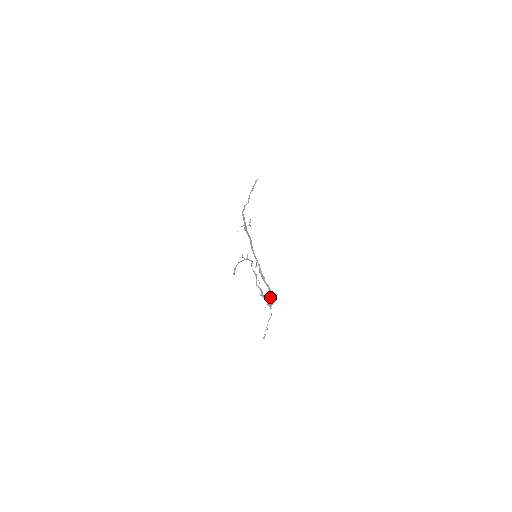
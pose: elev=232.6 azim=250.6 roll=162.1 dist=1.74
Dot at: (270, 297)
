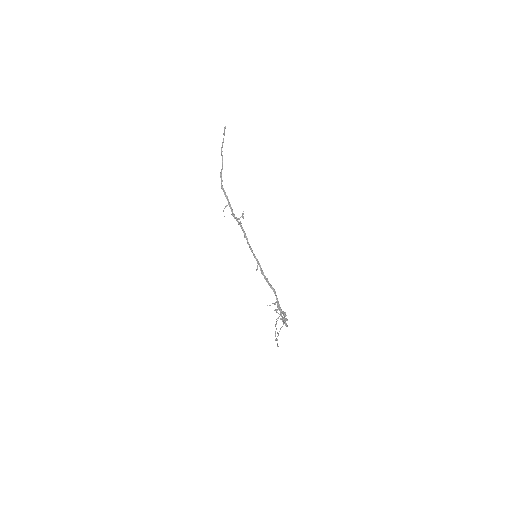
Dot at: (278, 303)
